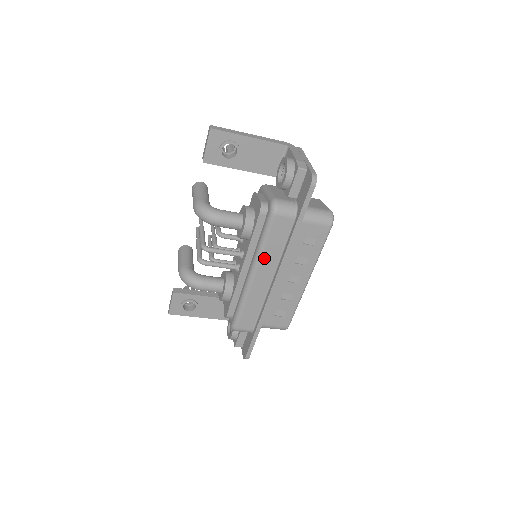
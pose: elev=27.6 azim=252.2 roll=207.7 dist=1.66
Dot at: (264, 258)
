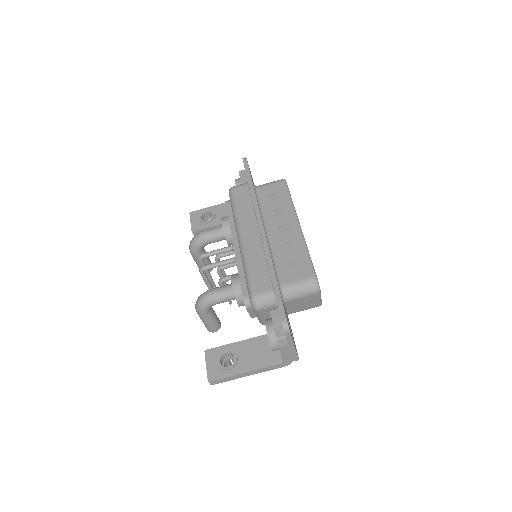
Dot at: (241, 219)
